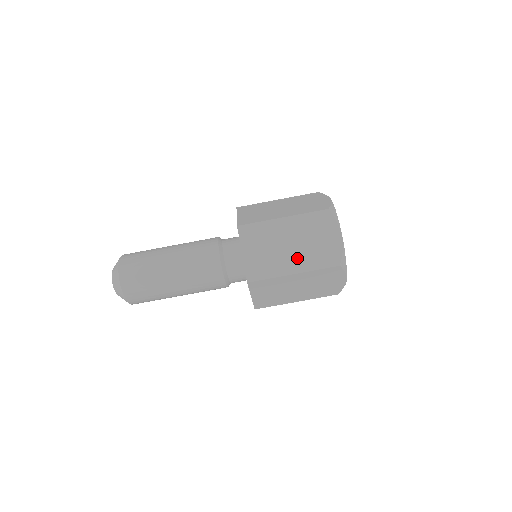
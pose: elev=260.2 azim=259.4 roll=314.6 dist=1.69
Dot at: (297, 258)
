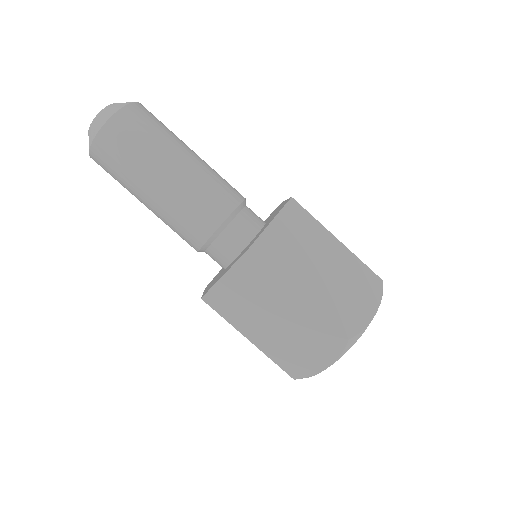
Dot at: (317, 286)
